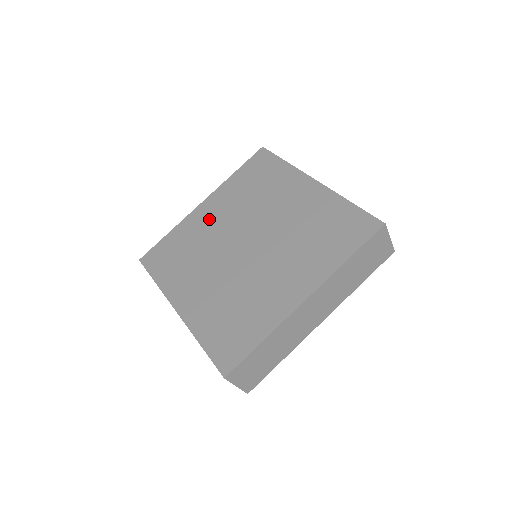
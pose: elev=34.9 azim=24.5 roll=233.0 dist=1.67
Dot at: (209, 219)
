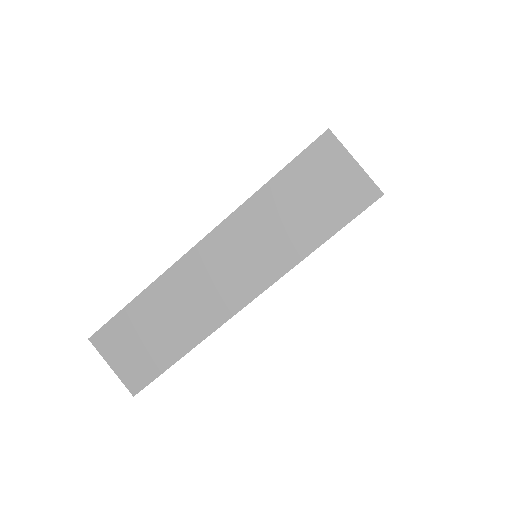
Dot at: occluded
